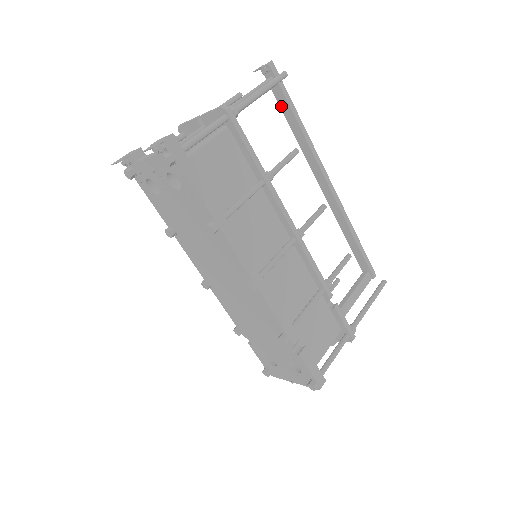
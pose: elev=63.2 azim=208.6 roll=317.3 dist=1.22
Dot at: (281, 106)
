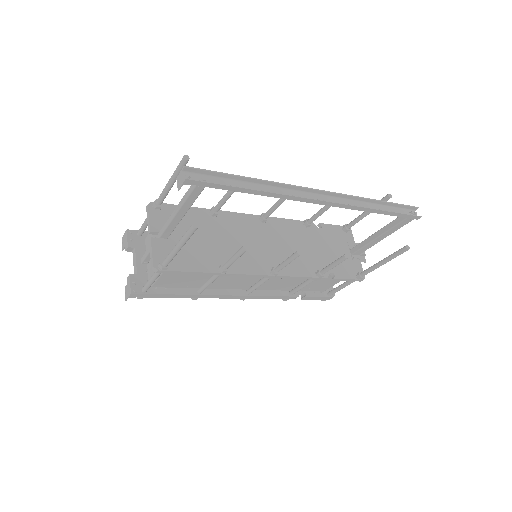
Dot at: (229, 180)
